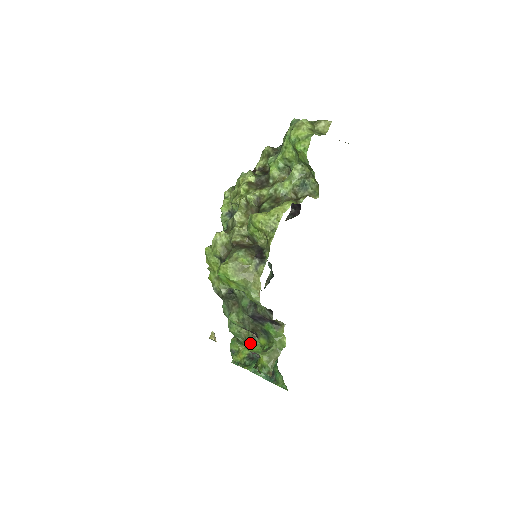
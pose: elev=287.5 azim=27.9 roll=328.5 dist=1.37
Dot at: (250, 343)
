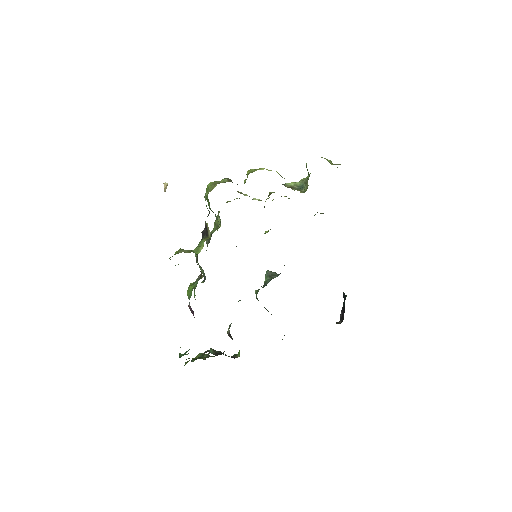
Dot at: (192, 283)
